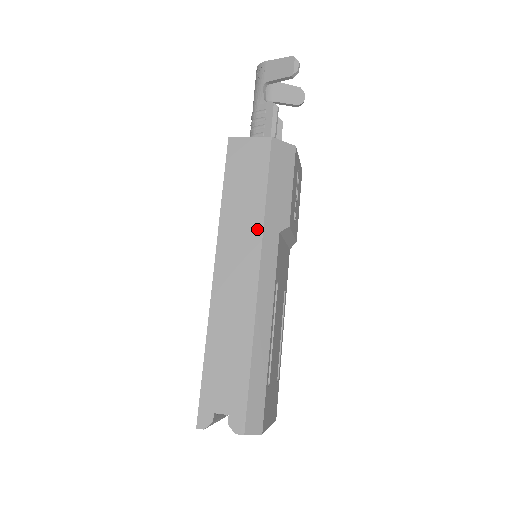
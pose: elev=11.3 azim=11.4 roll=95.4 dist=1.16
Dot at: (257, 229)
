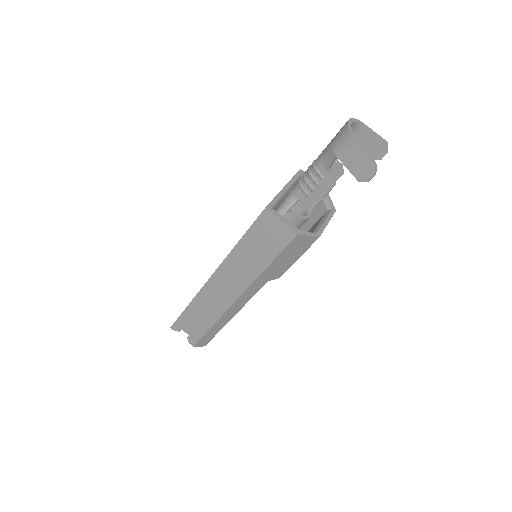
Dot at: (250, 278)
